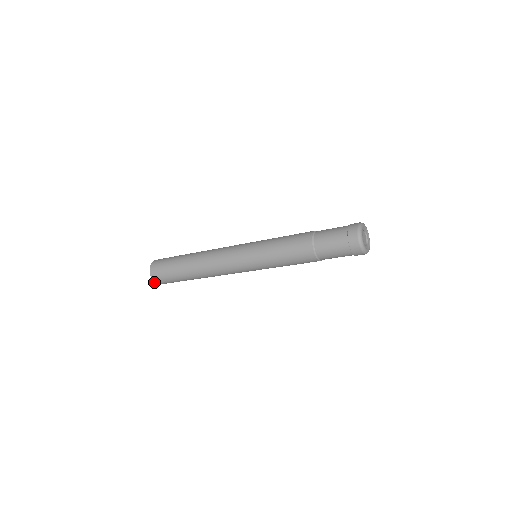
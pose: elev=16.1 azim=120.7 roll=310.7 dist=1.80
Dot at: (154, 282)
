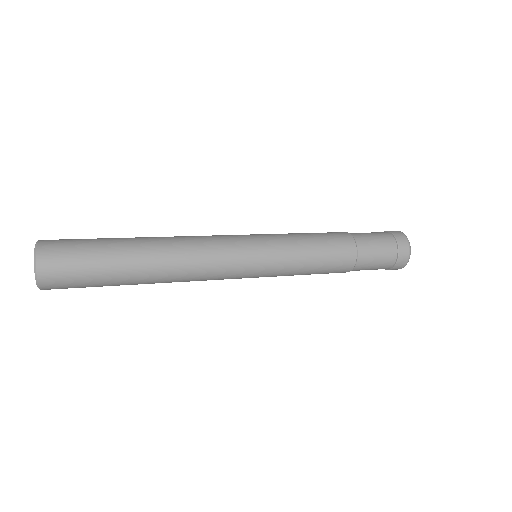
Dot at: occluded
